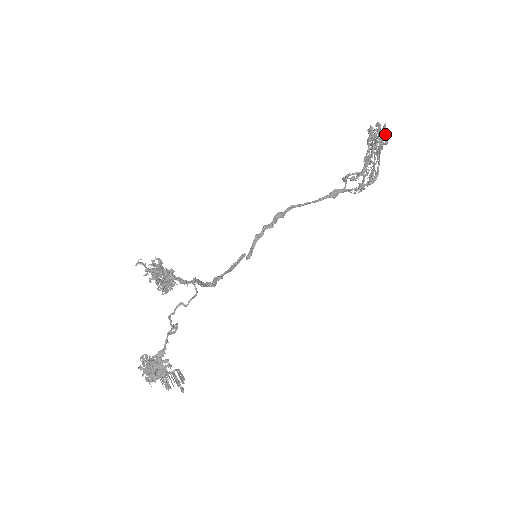
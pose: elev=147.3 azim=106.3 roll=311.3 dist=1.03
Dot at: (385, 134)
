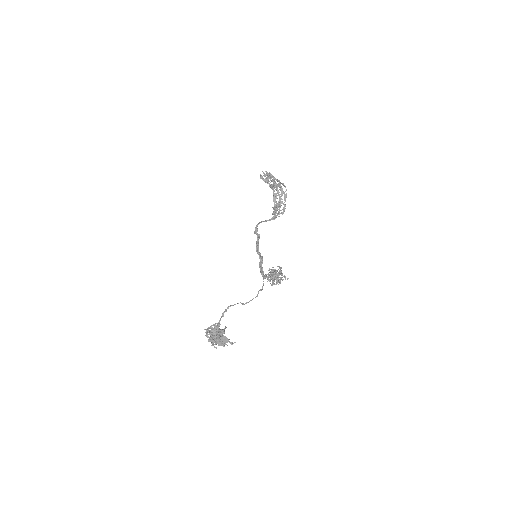
Dot at: (283, 183)
